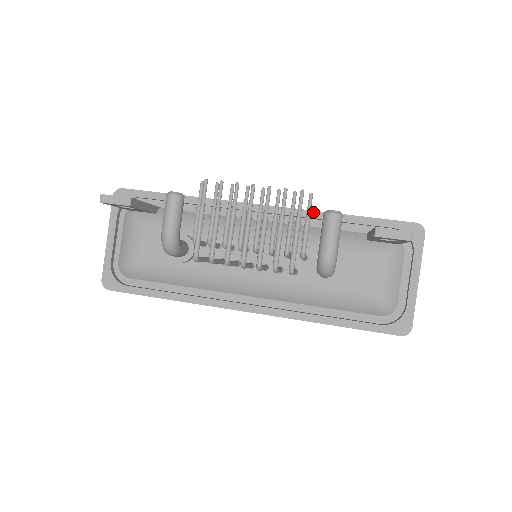
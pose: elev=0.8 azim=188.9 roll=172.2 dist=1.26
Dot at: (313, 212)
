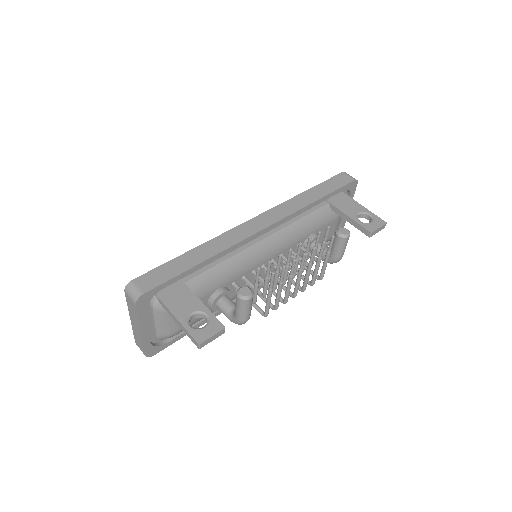
Dot at: (299, 211)
